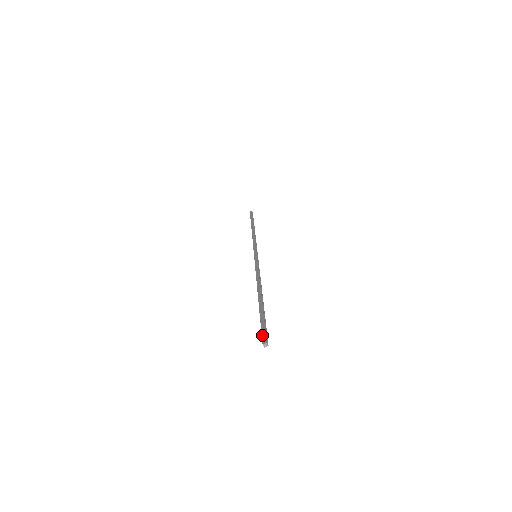
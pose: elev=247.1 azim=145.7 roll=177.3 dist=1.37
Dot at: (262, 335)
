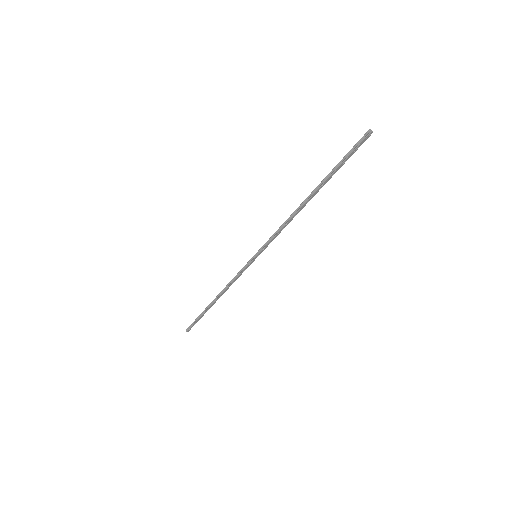
Dot at: (359, 140)
